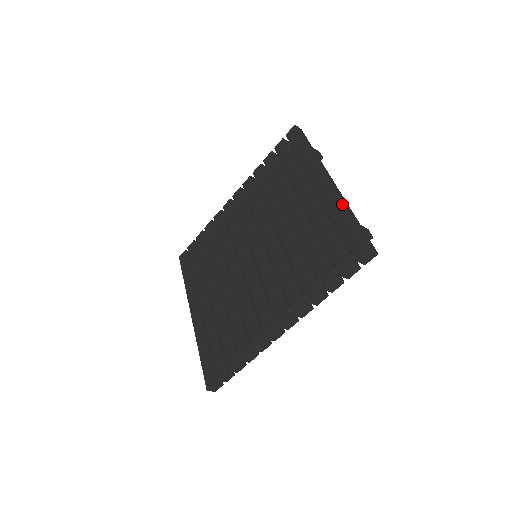
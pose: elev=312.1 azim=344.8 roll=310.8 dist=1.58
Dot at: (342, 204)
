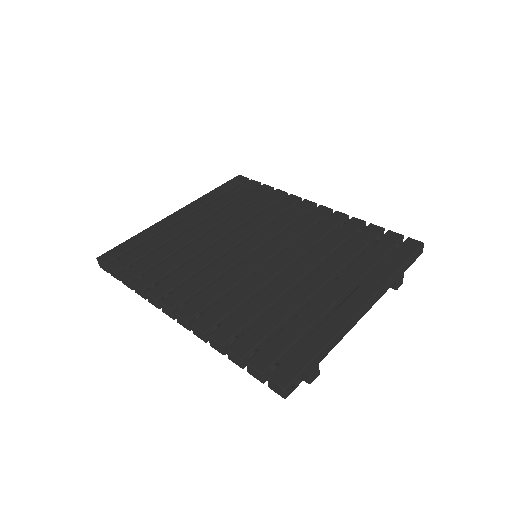
Dot at: (336, 334)
